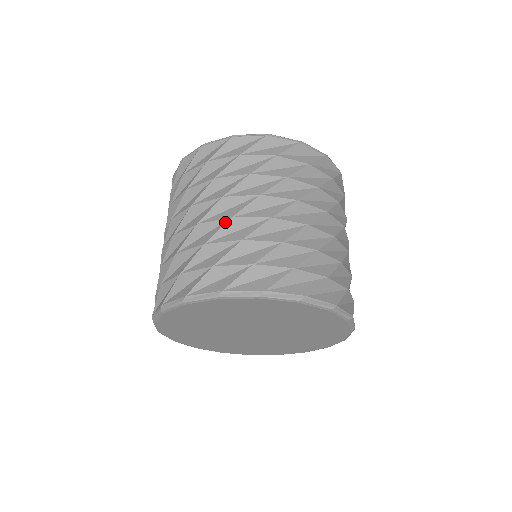
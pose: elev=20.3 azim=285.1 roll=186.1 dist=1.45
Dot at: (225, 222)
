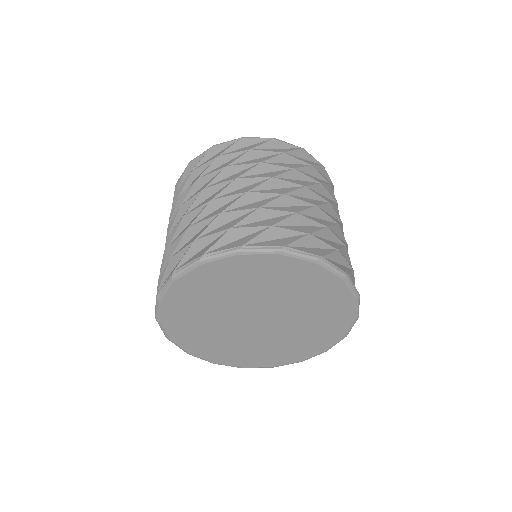
Dot at: (278, 196)
